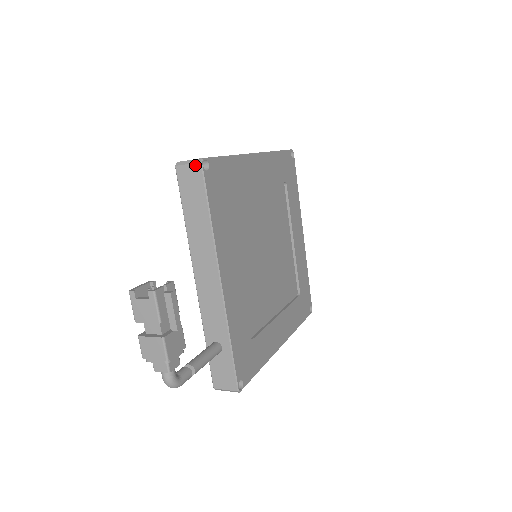
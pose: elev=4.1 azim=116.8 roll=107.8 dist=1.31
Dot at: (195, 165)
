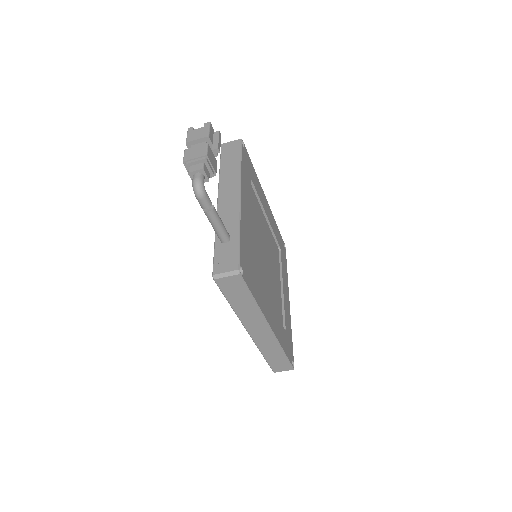
Dot at: (237, 141)
